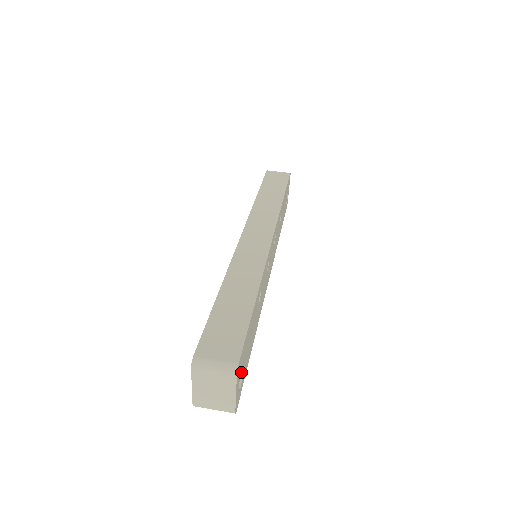
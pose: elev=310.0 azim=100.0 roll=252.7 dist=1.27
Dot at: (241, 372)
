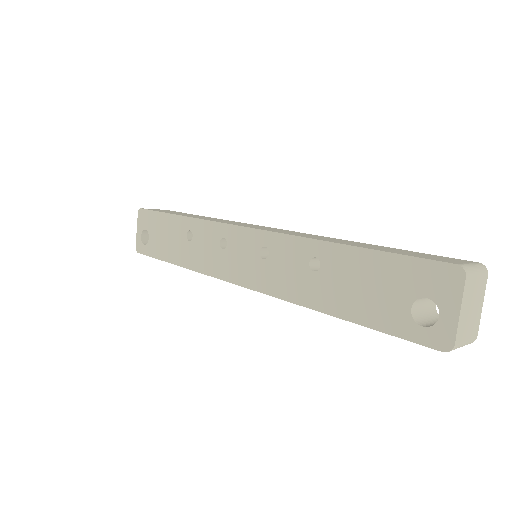
Dot at: (434, 306)
